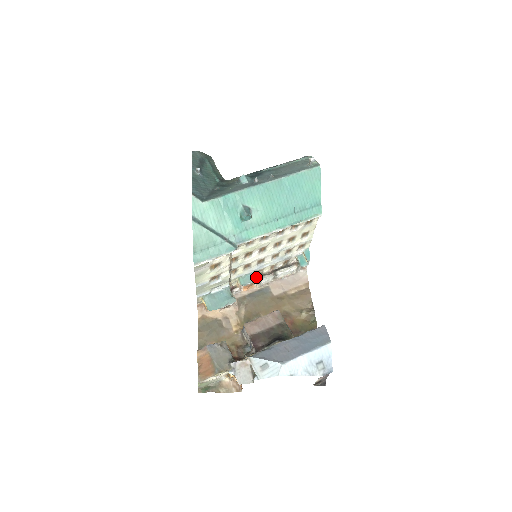
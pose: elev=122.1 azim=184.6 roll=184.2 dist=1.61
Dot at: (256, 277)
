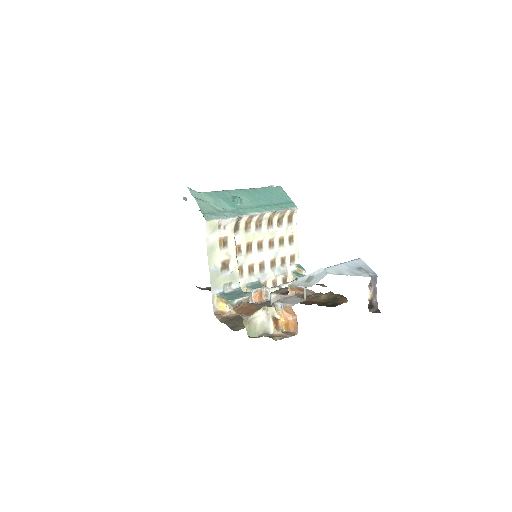
Dot at: (263, 285)
